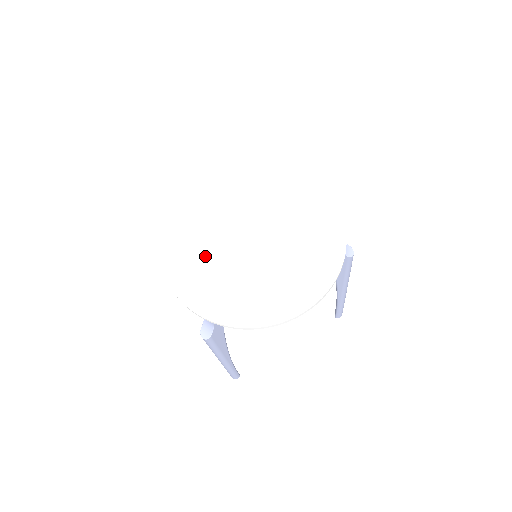
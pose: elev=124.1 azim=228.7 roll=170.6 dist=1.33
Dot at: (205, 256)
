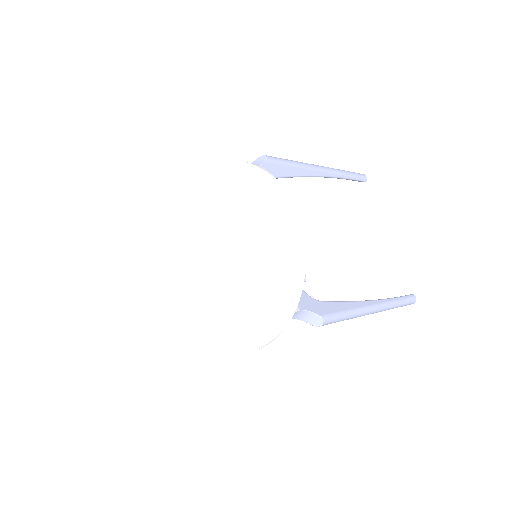
Dot at: (198, 244)
